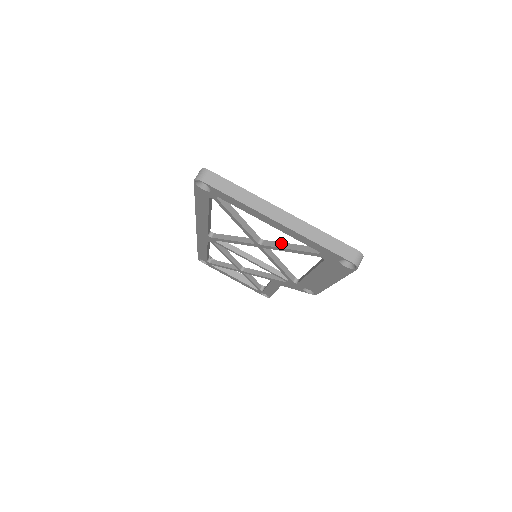
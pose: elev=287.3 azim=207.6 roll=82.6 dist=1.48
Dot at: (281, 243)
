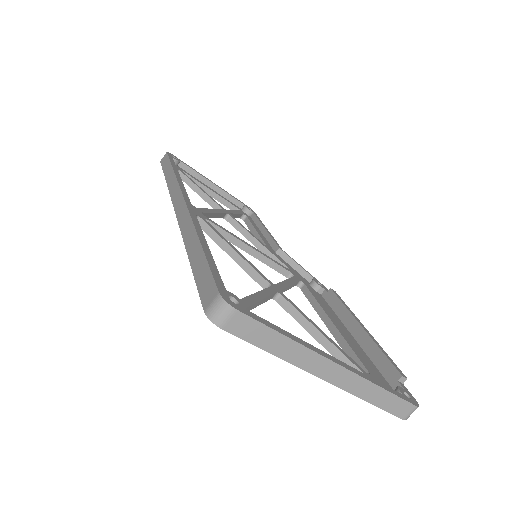
Dot at: (307, 322)
